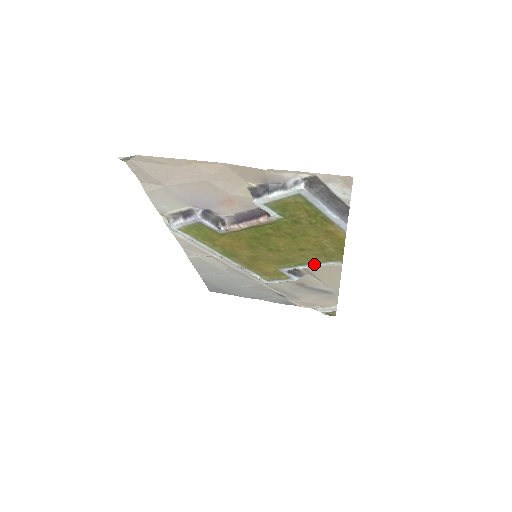
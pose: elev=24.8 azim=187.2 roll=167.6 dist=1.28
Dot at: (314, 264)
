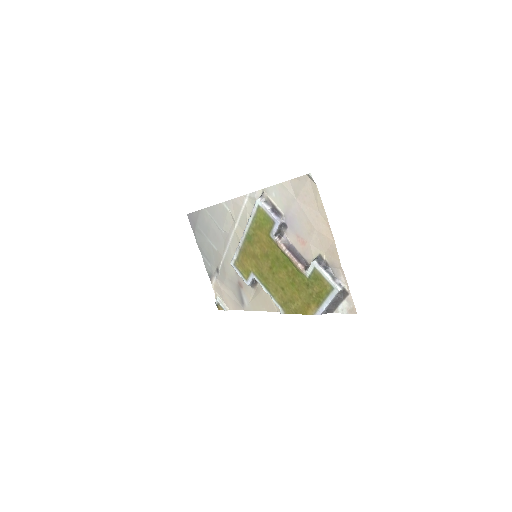
Dot at: (272, 296)
